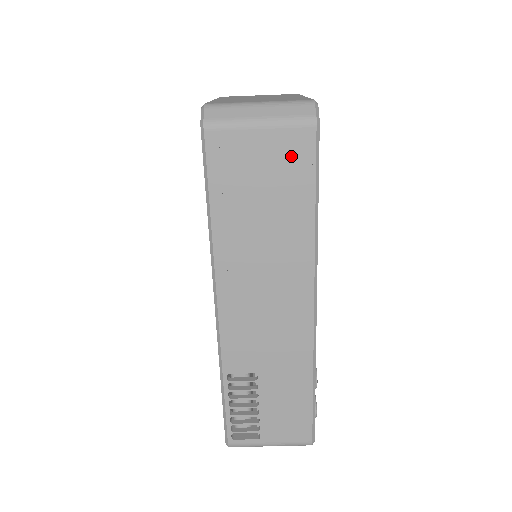
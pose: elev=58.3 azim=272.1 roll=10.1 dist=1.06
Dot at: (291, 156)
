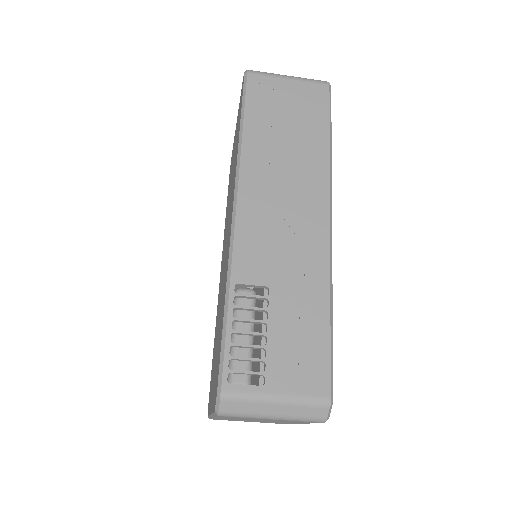
Dot at: (311, 100)
